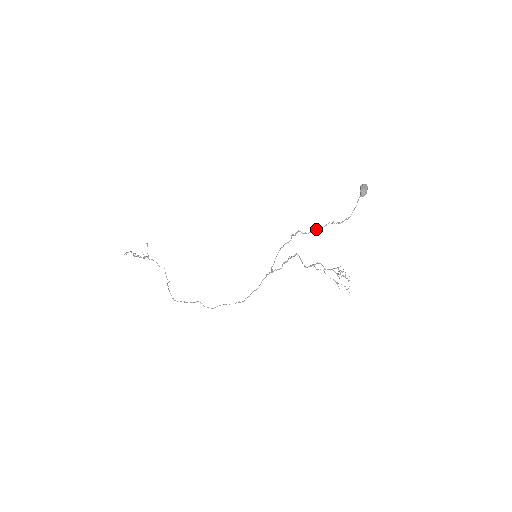
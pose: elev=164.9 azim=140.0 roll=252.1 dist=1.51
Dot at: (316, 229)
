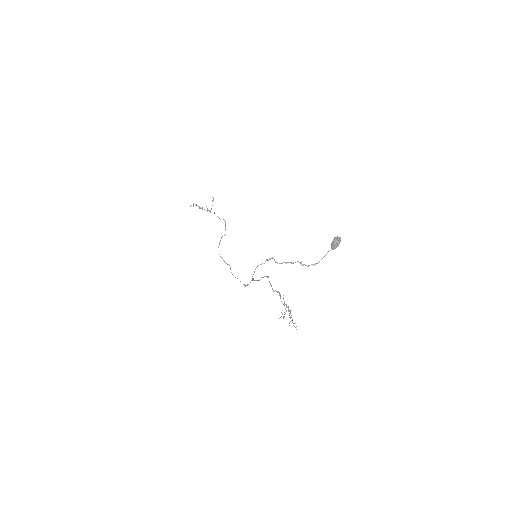
Dot at: (286, 262)
